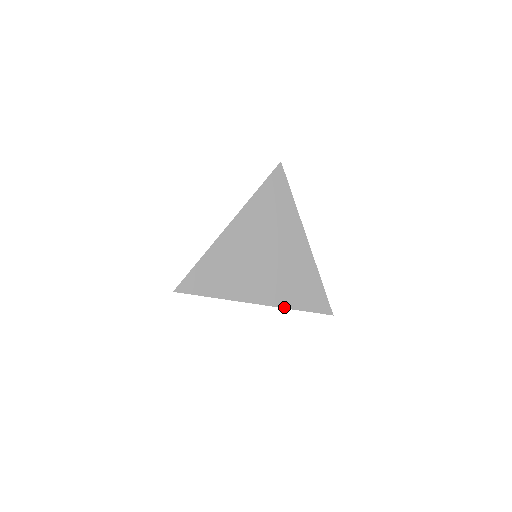
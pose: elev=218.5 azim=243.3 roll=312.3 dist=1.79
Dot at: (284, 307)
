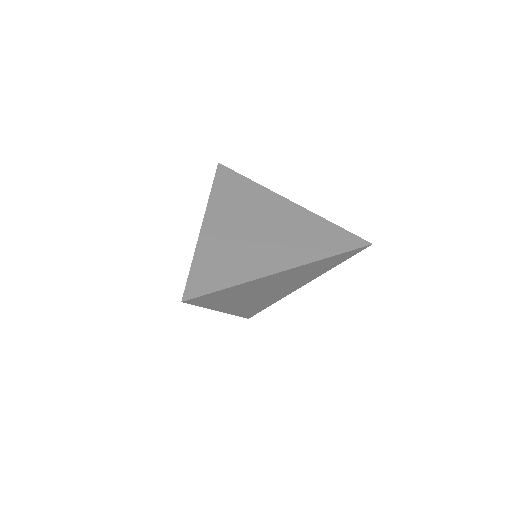
Dot at: occluded
